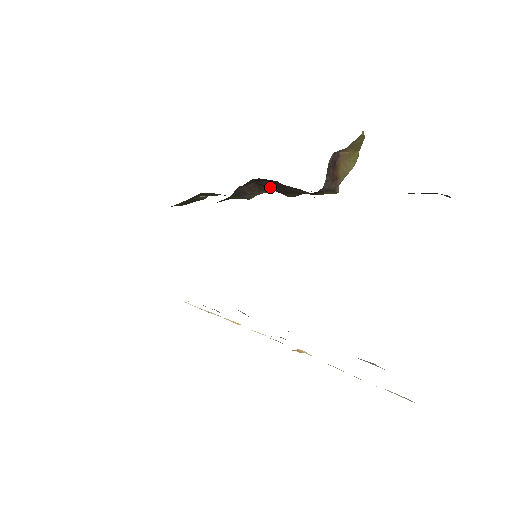
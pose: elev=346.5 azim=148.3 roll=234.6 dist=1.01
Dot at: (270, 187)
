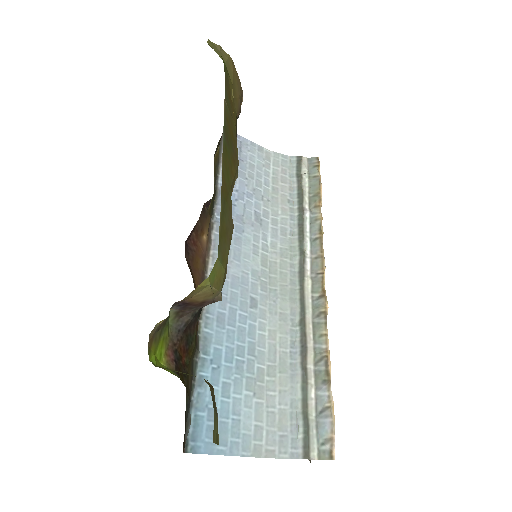
Dot at: occluded
